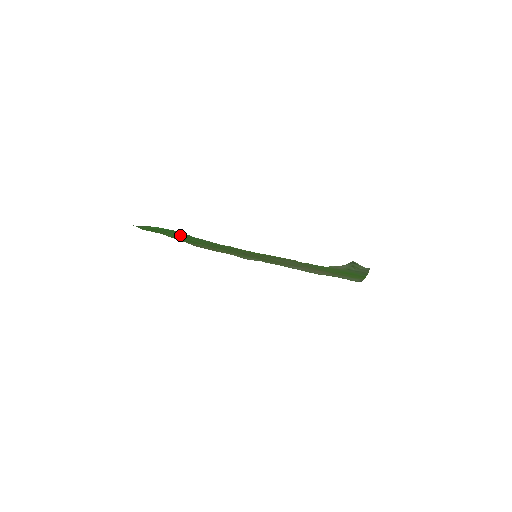
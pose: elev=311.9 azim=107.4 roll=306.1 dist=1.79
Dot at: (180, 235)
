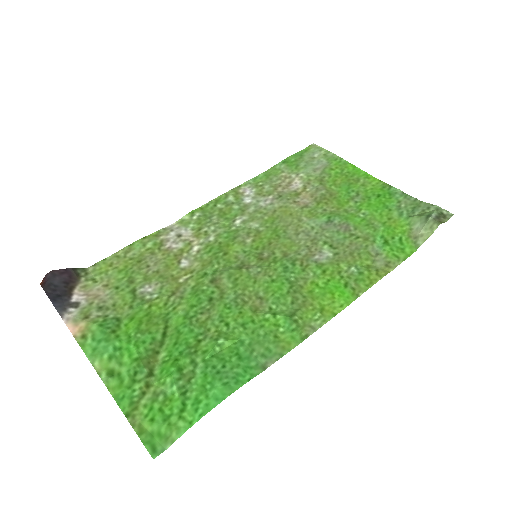
Dot at: (205, 370)
